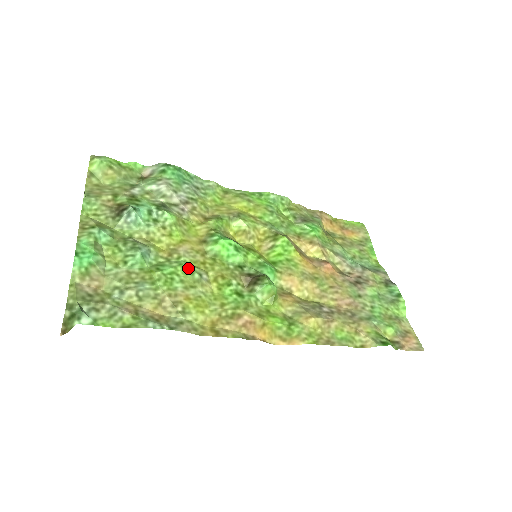
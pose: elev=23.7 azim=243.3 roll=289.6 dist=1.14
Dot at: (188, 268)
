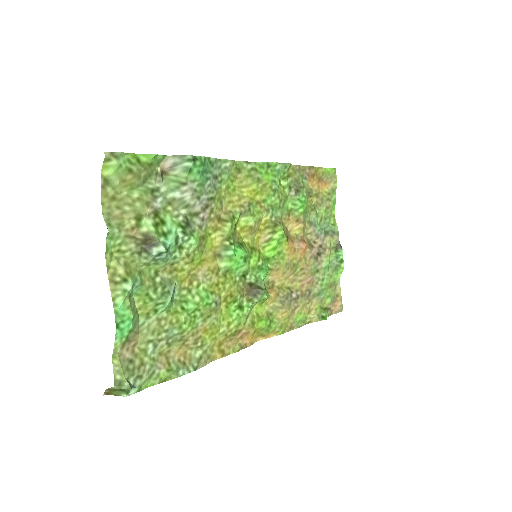
Dot at: (208, 300)
